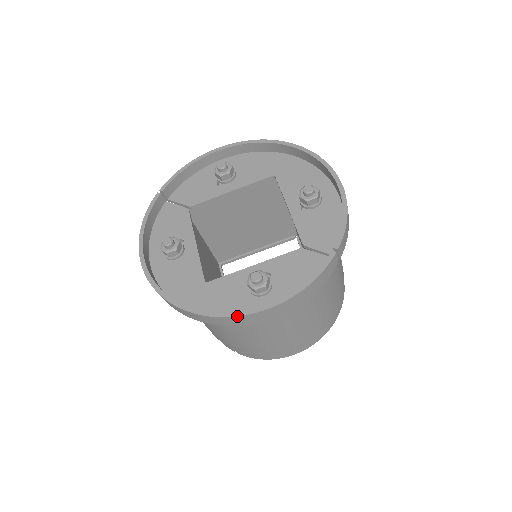
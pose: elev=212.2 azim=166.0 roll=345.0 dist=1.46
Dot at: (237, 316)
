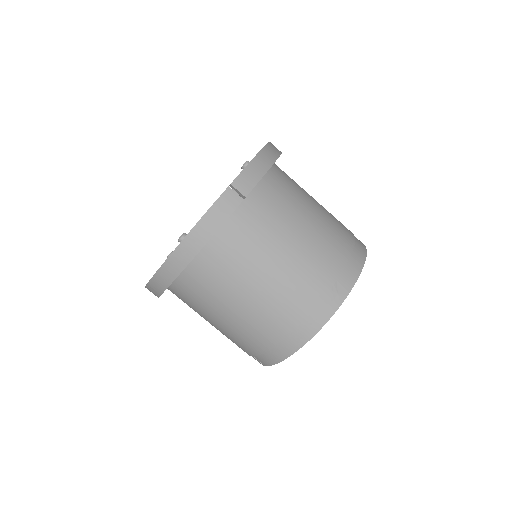
Dot at: (159, 269)
